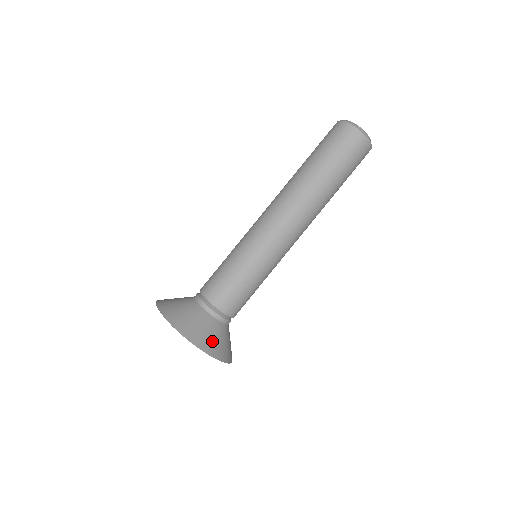
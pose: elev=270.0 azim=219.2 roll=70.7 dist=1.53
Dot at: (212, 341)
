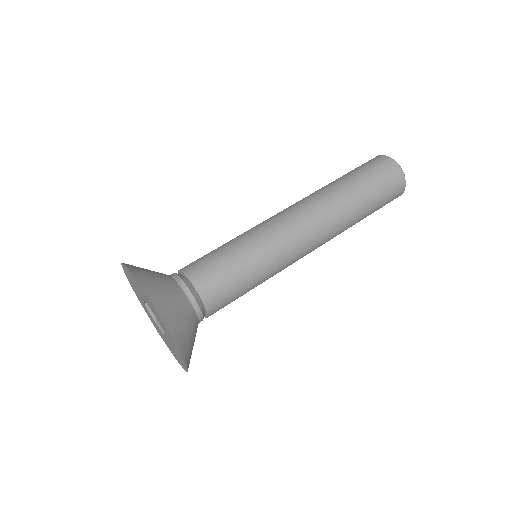
Dot at: (156, 285)
